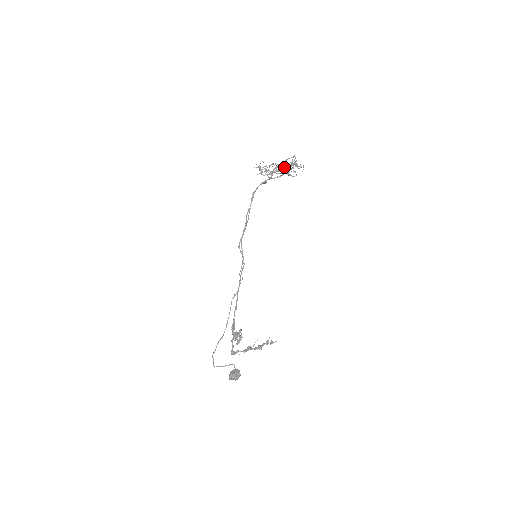
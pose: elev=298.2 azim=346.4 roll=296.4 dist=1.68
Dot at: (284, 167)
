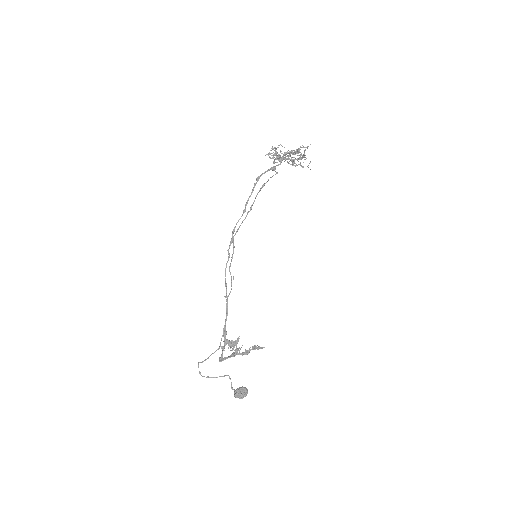
Dot at: (297, 158)
